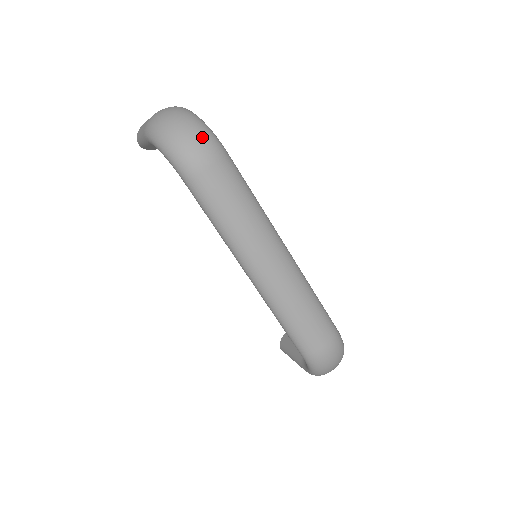
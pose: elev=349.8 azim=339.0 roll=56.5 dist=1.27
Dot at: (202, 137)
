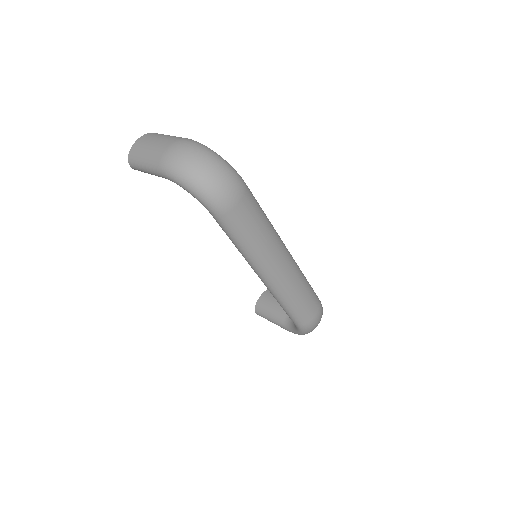
Dot at: (229, 176)
